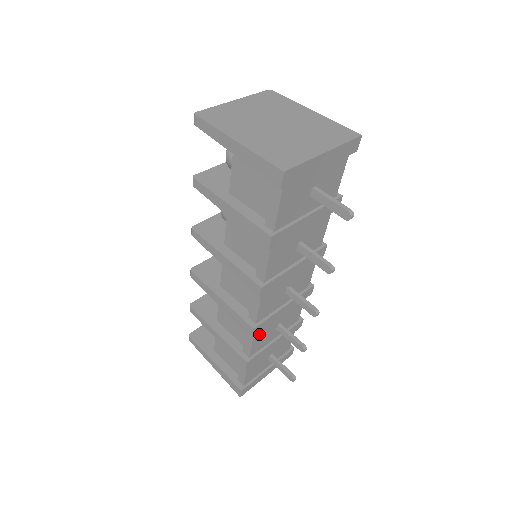
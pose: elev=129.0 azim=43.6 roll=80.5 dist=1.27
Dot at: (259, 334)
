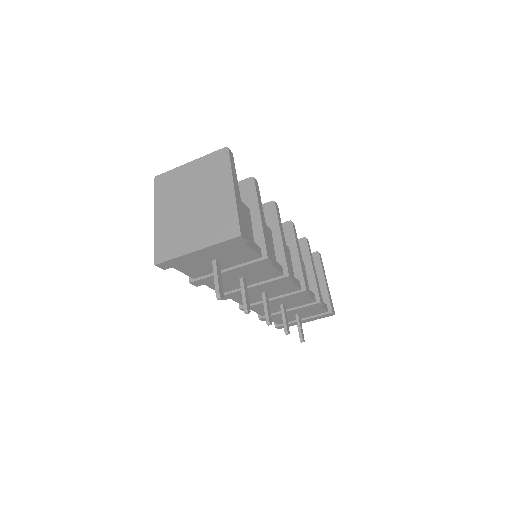
Dot at: (258, 308)
